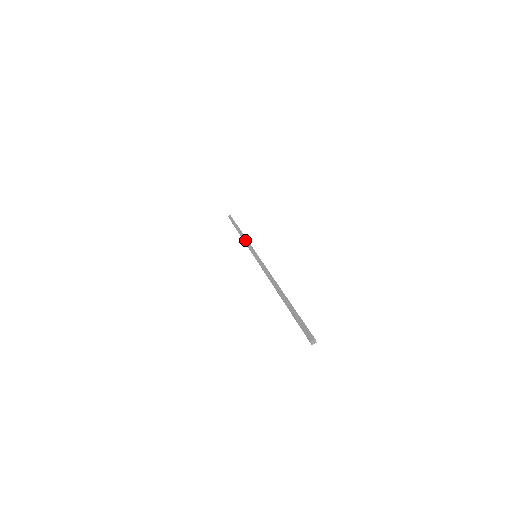
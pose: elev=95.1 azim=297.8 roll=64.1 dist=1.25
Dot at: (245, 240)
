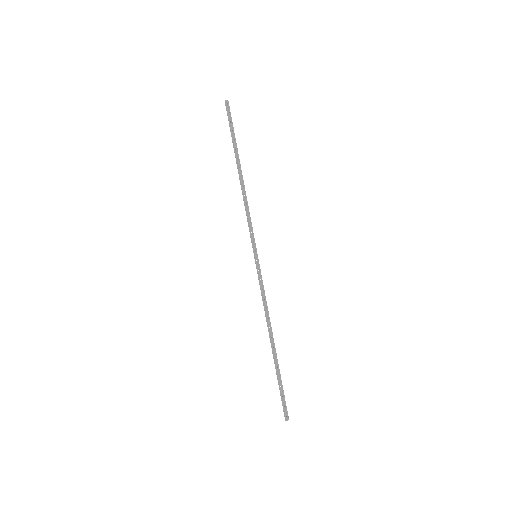
Dot at: (264, 304)
